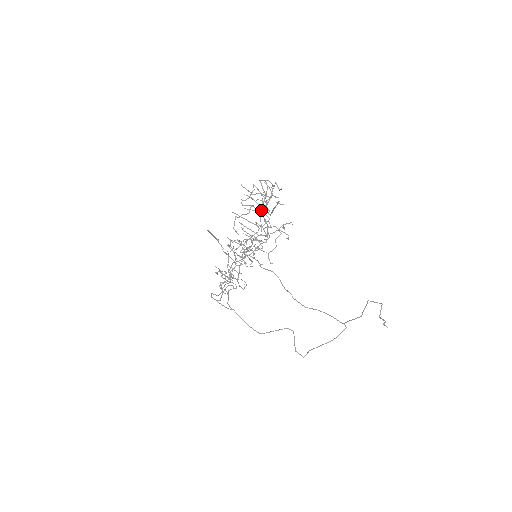
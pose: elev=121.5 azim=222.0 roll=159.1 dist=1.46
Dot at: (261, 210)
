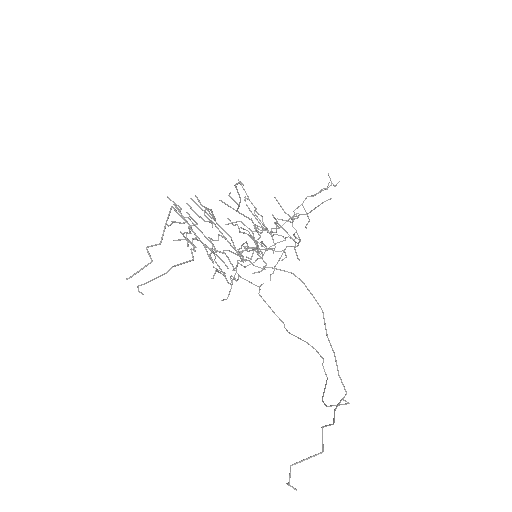
Dot at: (217, 224)
